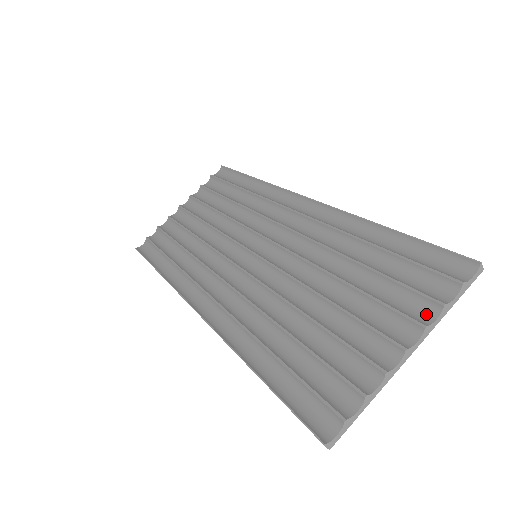
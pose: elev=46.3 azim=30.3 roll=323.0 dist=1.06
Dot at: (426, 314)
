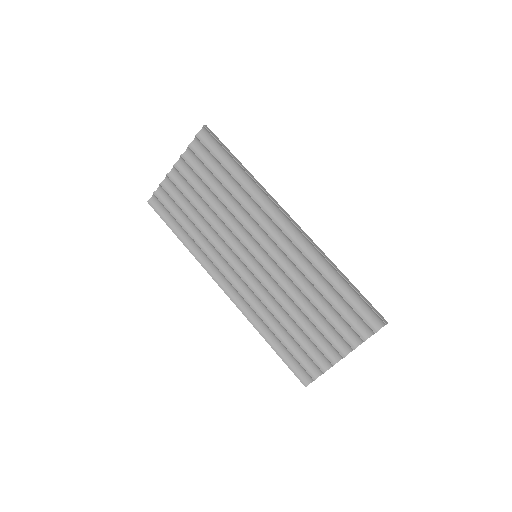
Dot at: (356, 340)
